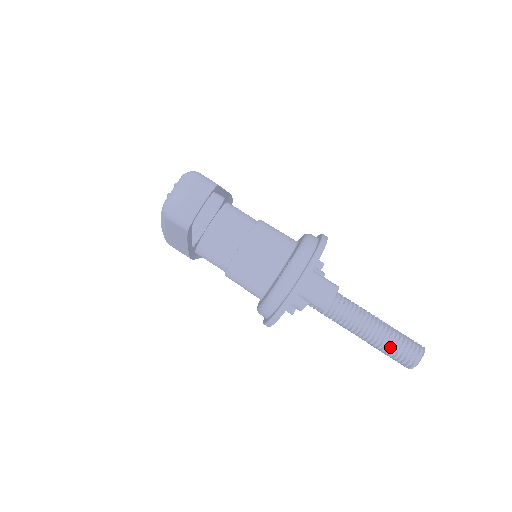
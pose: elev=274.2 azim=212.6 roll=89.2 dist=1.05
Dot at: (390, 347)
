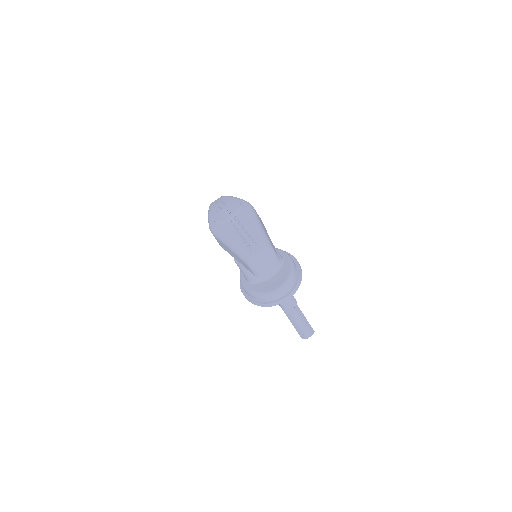
Dot at: (299, 327)
